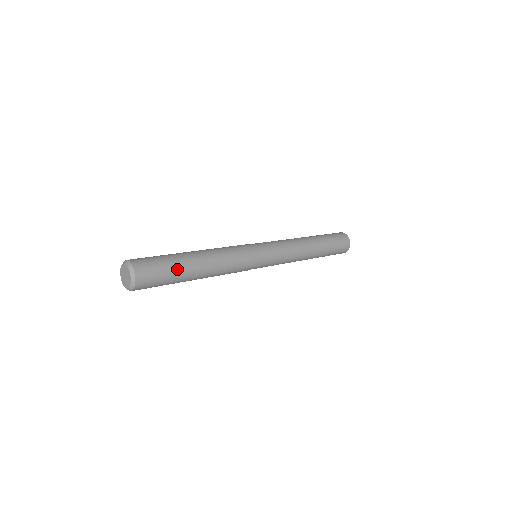
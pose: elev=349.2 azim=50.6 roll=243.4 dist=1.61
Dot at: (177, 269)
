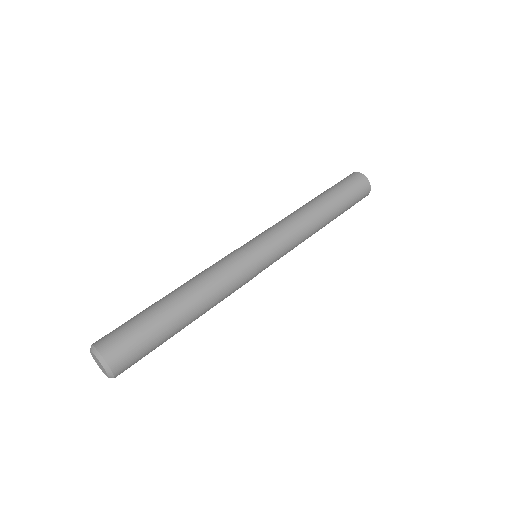
Dot at: (164, 340)
